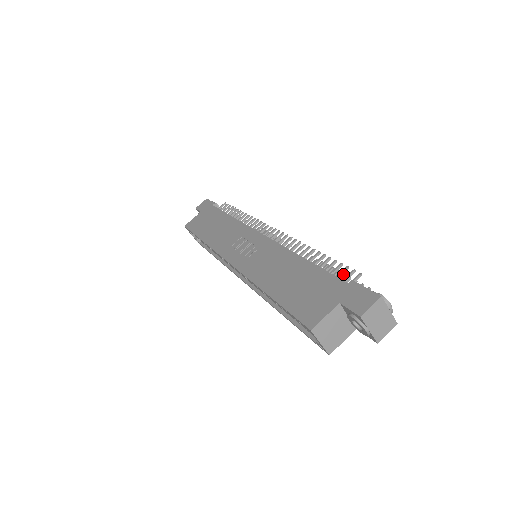
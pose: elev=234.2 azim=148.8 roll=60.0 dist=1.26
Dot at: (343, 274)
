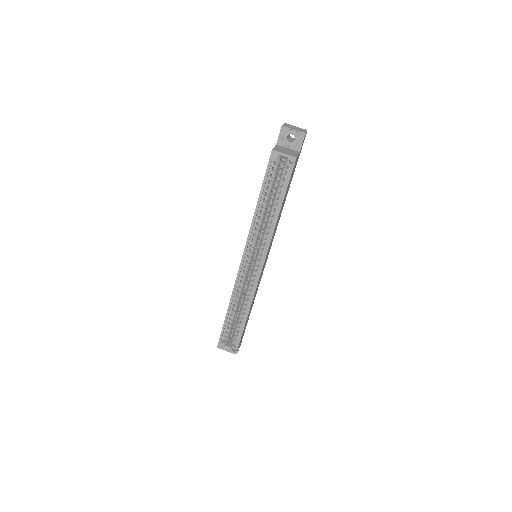
Dot at: occluded
